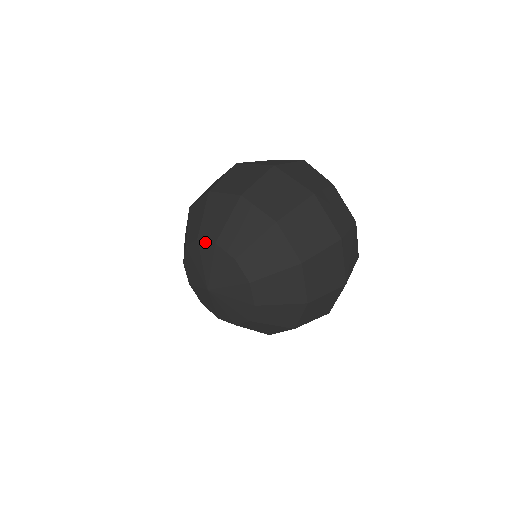
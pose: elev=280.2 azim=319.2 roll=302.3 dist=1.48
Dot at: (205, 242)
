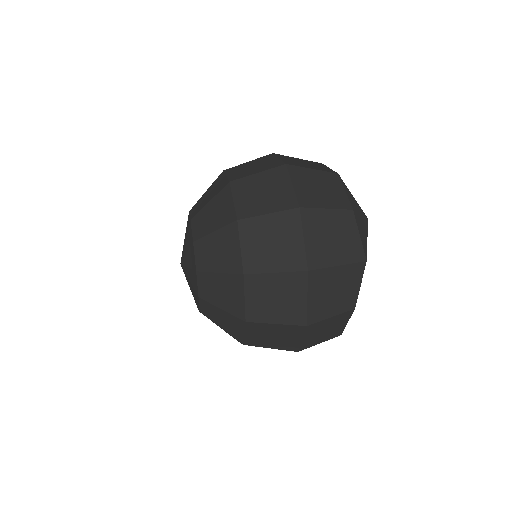
Dot at: (194, 255)
